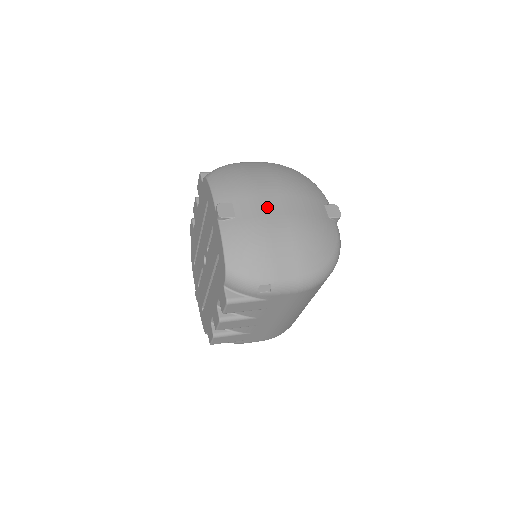
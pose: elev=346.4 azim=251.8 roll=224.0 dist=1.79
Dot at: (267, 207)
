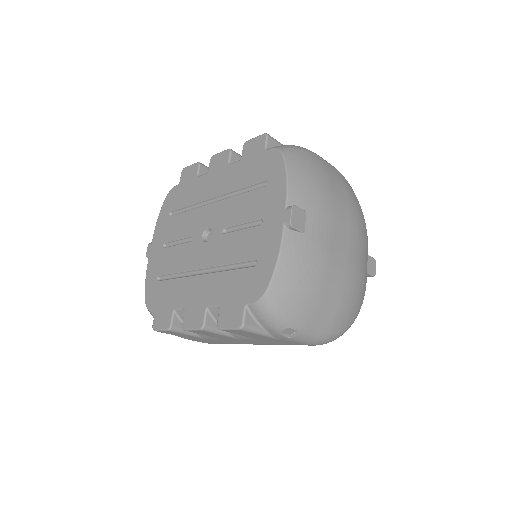
Dot at: (336, 238)
